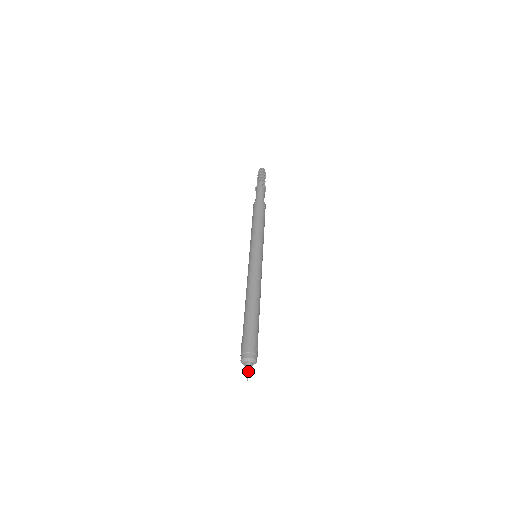
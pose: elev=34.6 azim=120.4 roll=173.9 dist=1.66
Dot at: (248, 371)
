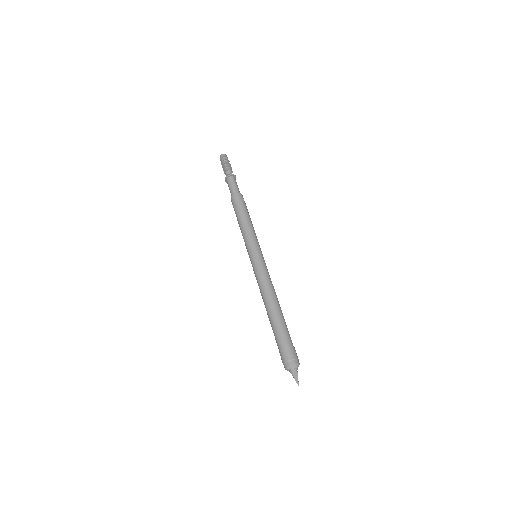
Dot at: (296, 377)
